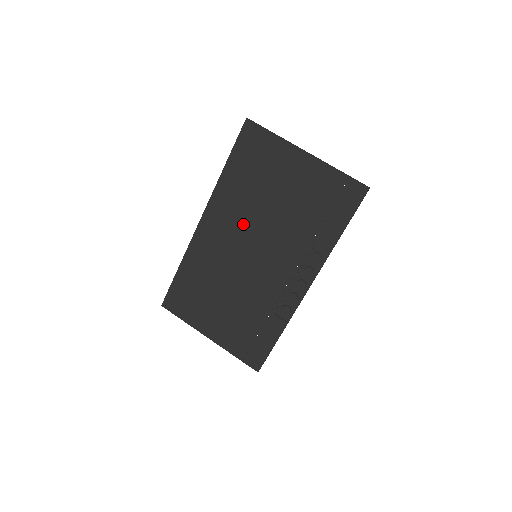
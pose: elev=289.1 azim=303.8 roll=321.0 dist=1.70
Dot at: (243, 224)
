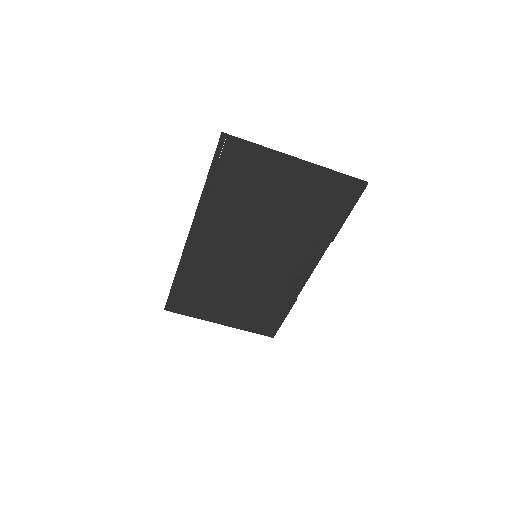
Dot at: (237, 233)
